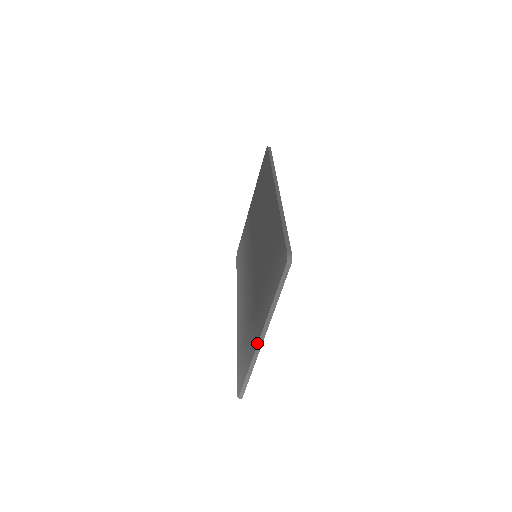
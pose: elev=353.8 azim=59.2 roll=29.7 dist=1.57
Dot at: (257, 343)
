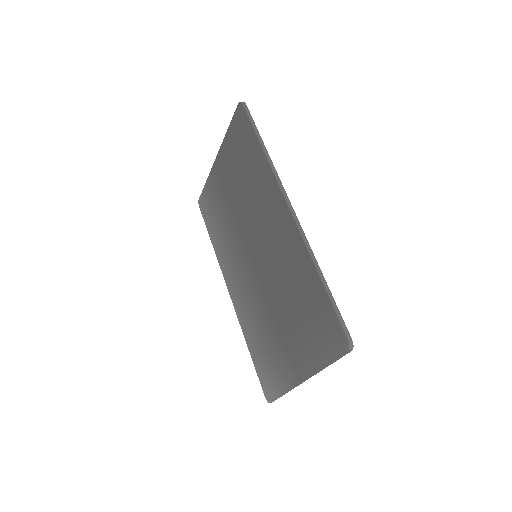
Dot at: (298, 383)
